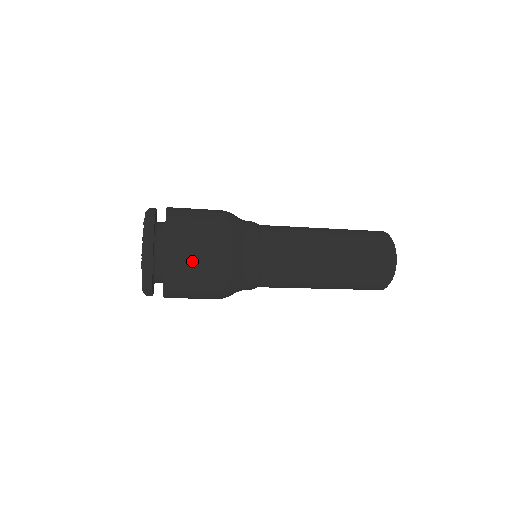
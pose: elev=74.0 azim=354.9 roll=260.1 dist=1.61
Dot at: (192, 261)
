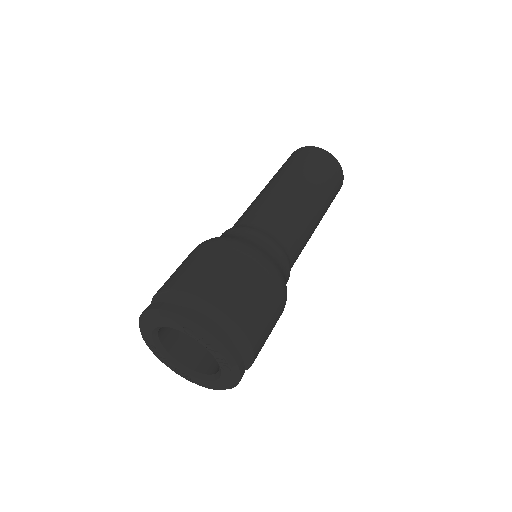
Dot at: (264, 316)
